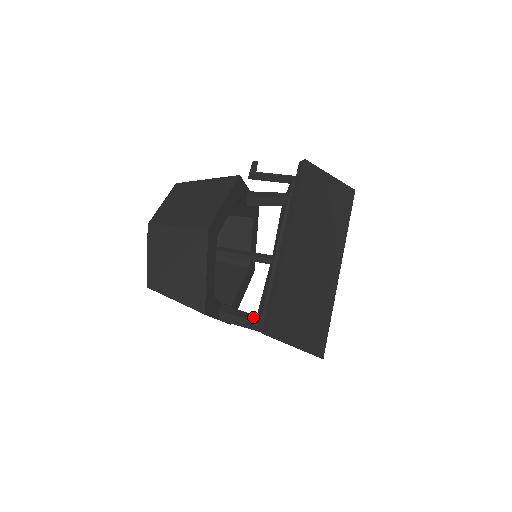
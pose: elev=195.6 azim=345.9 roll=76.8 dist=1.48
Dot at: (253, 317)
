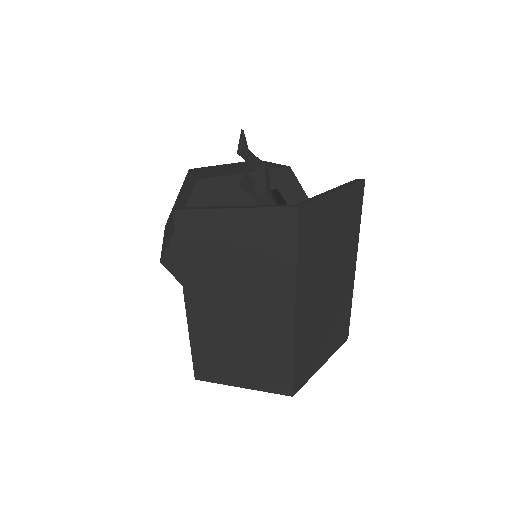
Dot at: occluded
